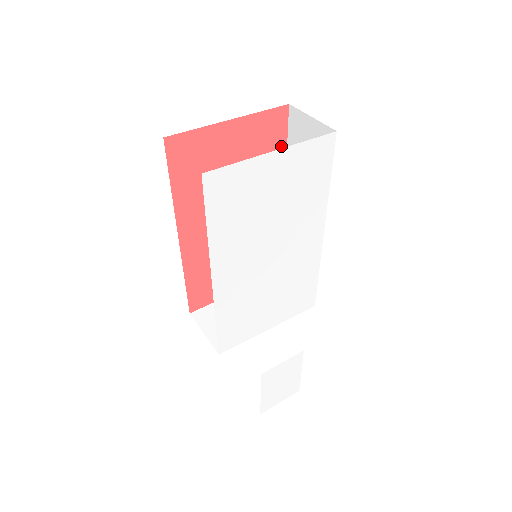
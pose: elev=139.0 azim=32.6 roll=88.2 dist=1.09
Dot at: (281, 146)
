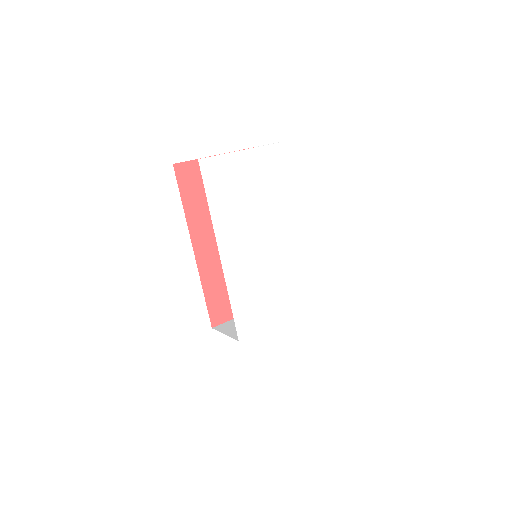
Dot at: occluded
